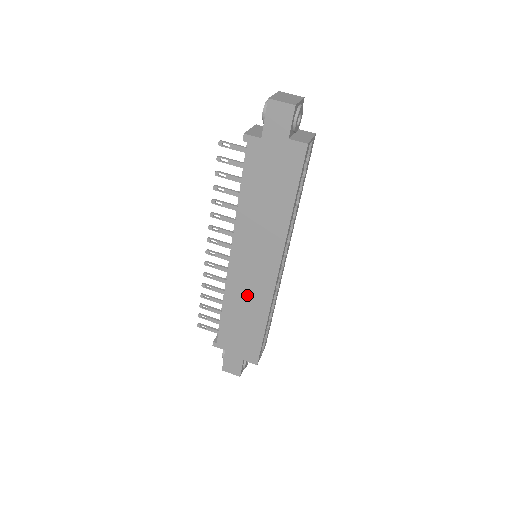
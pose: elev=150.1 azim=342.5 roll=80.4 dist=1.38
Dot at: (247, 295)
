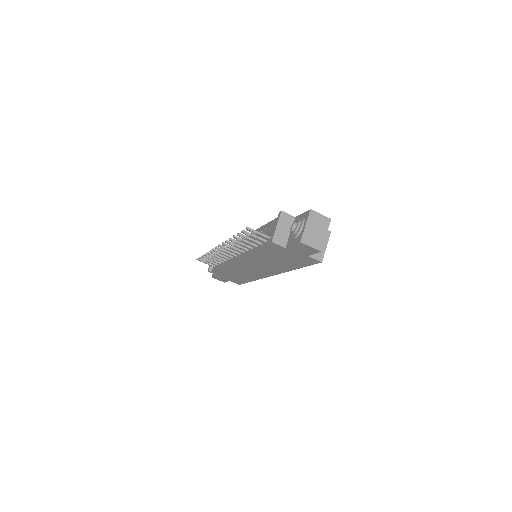
Dot at: (243, 272)
